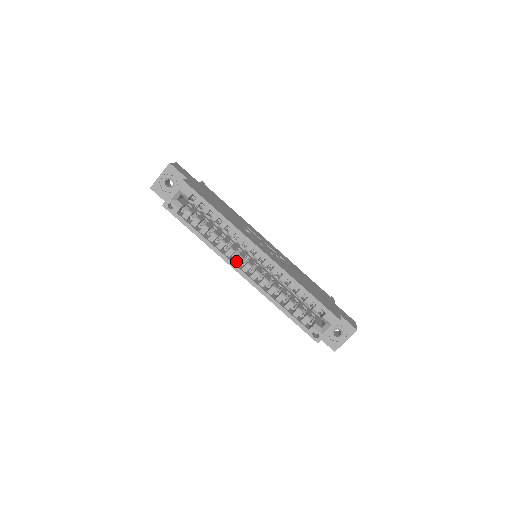
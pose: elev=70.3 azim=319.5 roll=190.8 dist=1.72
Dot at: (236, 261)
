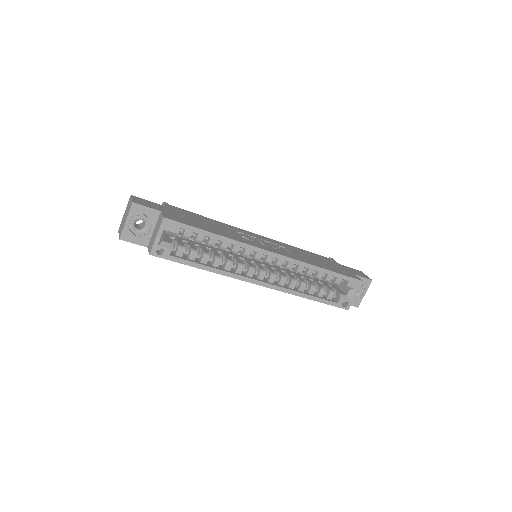
Dot at: (249, 274)
